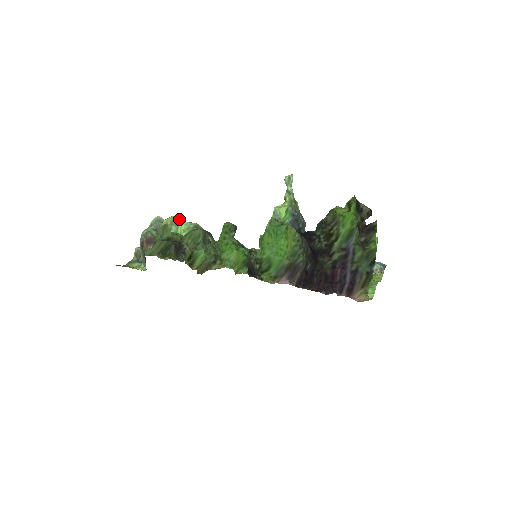
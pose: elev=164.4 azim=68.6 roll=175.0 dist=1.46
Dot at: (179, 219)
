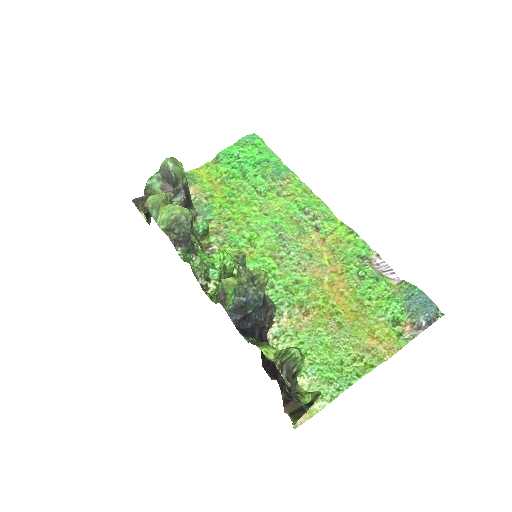
Dot at: (163, 201)
